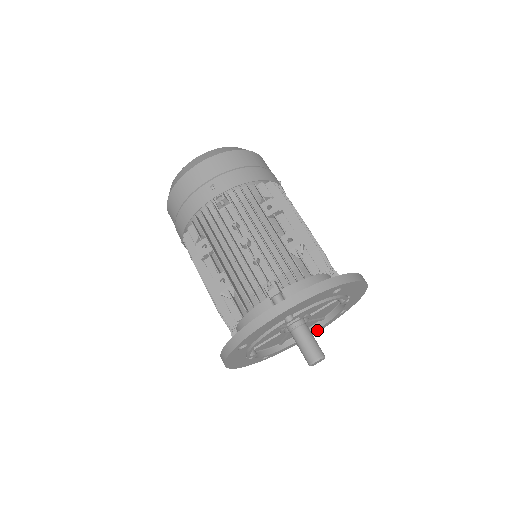
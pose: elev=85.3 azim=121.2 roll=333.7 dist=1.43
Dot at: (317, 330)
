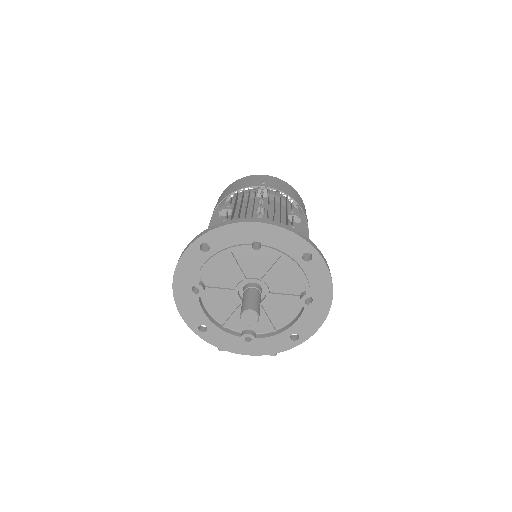
Dot at: (262, 340)
